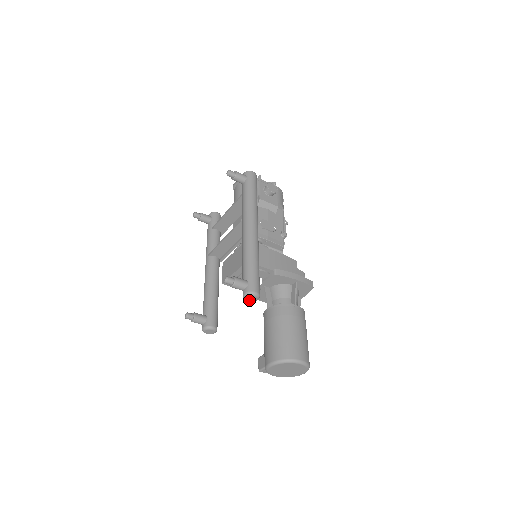
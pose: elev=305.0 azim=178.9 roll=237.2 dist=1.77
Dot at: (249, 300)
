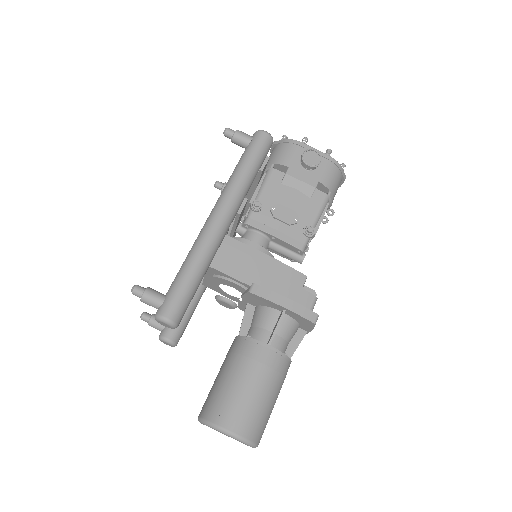
Dot at: (164, 325)
